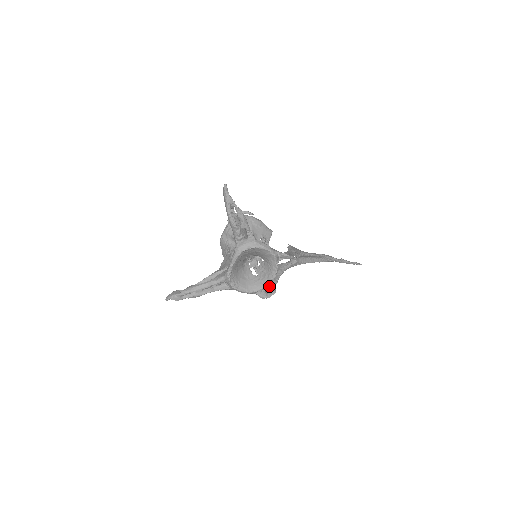
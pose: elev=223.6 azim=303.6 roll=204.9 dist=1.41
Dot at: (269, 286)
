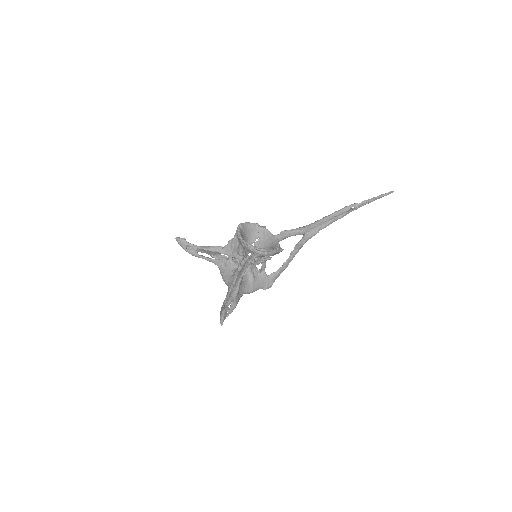
Dot at: occluded
